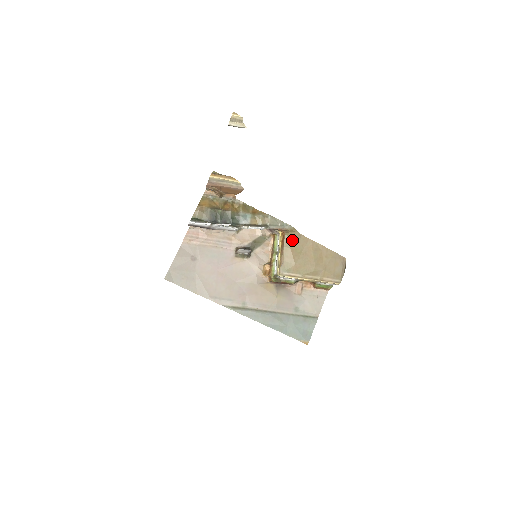
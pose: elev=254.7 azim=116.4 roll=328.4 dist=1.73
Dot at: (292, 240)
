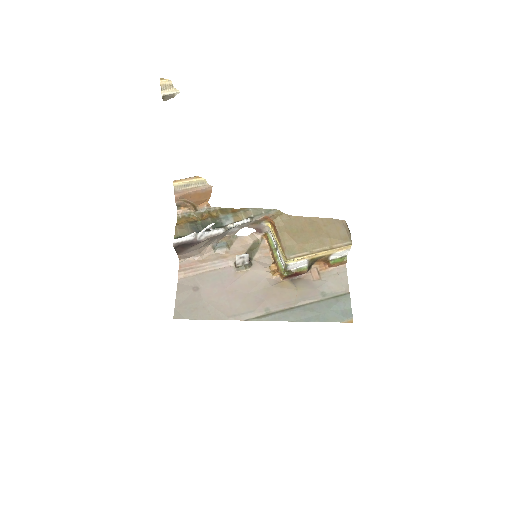
Dot at: (283, 224)
